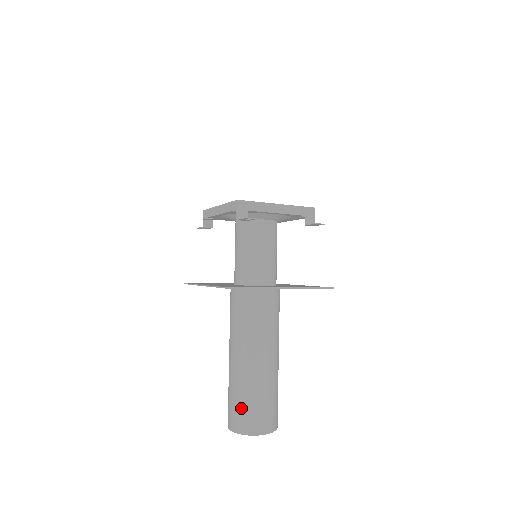
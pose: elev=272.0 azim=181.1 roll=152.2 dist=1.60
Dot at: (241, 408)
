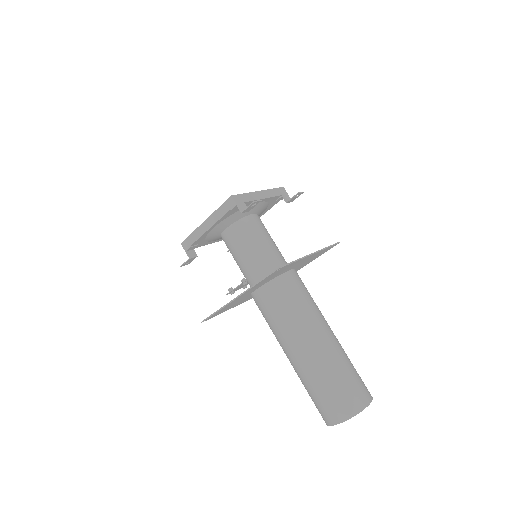
Dot at: (337, 392)
